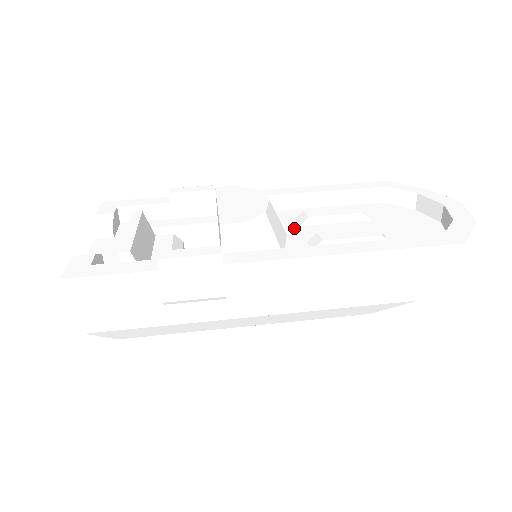
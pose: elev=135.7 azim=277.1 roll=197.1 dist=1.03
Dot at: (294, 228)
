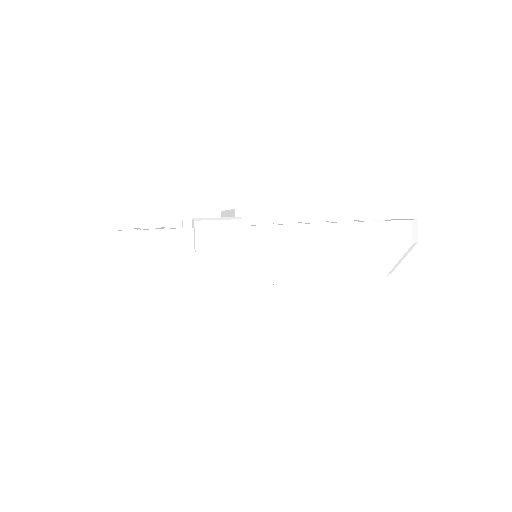
Dot at: occluded
